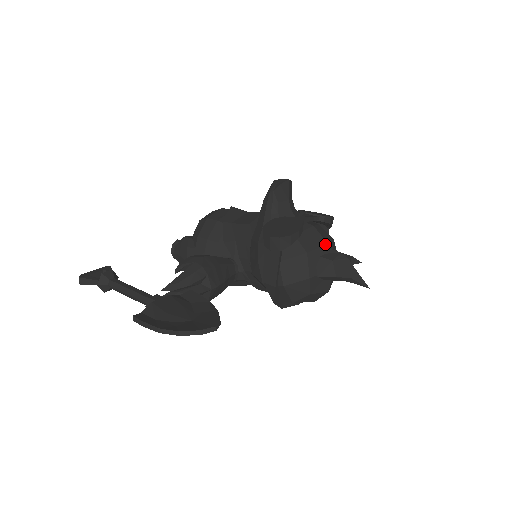
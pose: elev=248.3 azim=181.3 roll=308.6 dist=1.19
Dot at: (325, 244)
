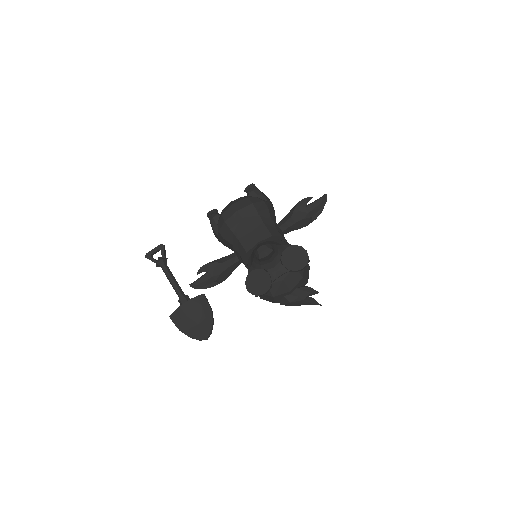
Dot at: (288, 292)
